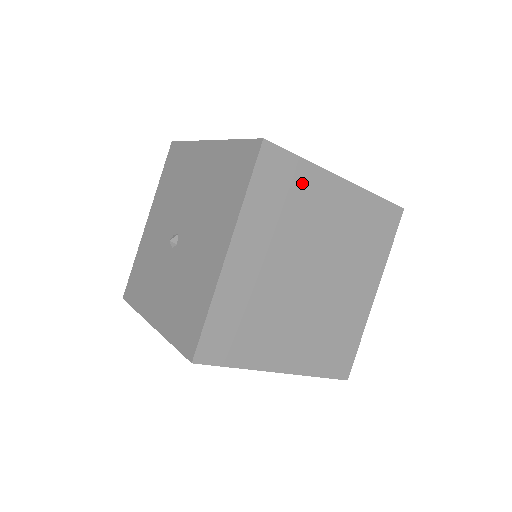
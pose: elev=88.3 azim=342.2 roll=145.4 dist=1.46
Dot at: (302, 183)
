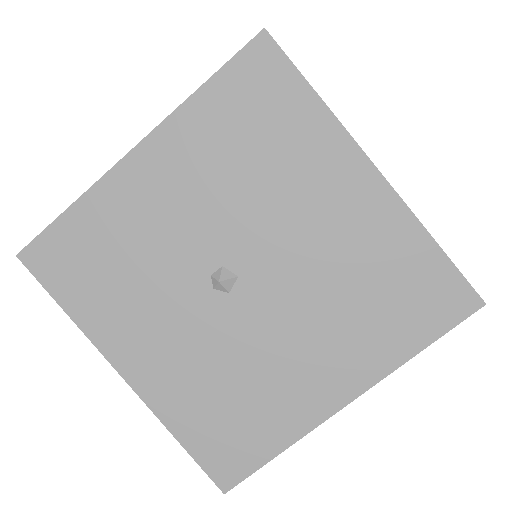
Dot at: occluded
